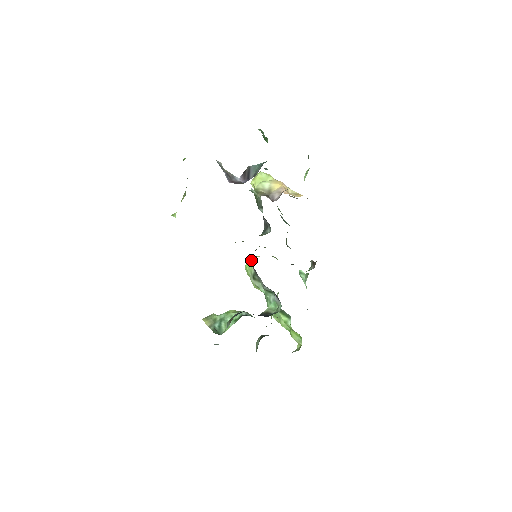
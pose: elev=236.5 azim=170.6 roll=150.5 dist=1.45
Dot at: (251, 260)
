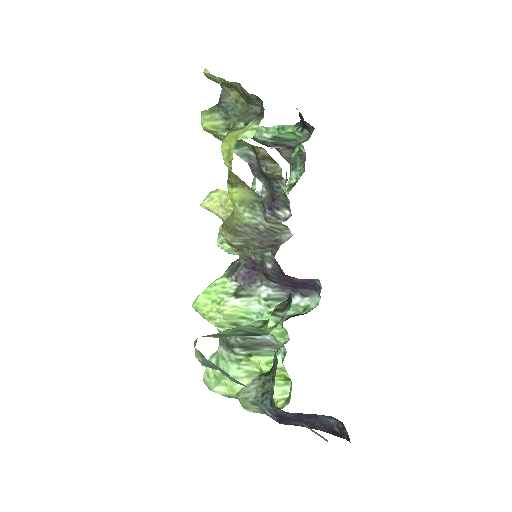
Dot at: (218, 281)
